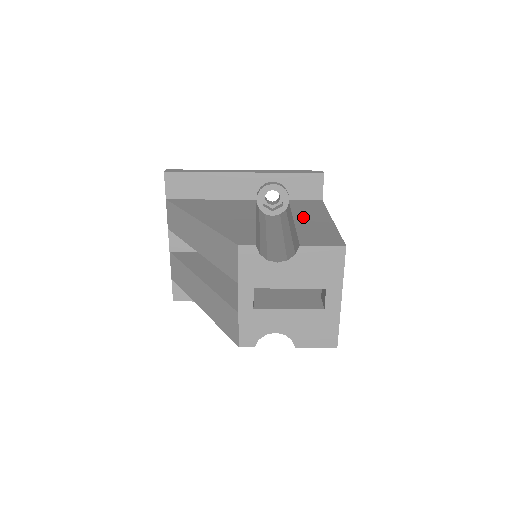
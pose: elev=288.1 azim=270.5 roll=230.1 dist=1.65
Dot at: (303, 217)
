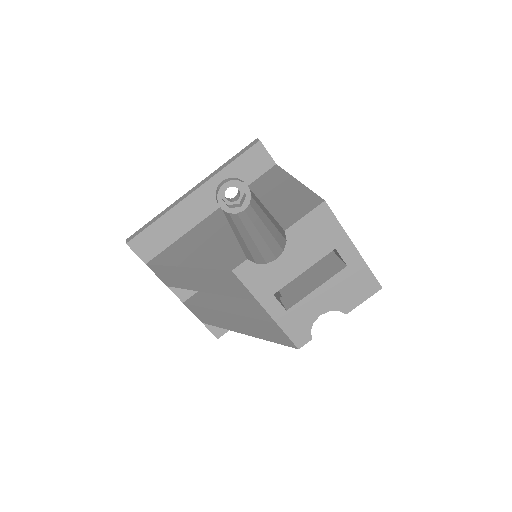
Dot at: (270, 196)
